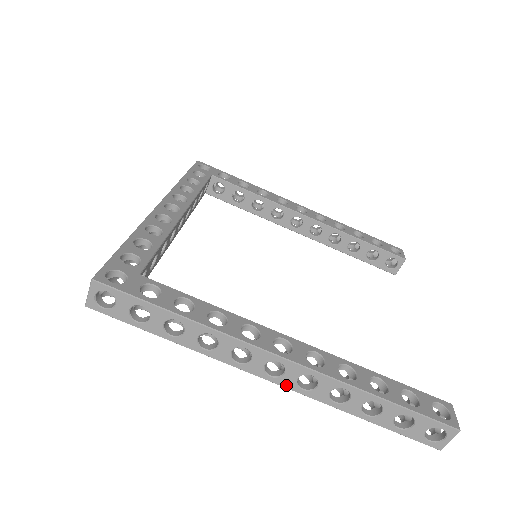
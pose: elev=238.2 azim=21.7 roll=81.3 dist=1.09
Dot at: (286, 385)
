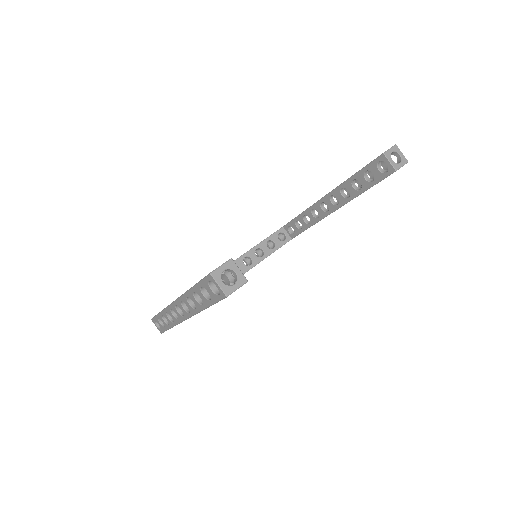
Dot at: (187, 316)
